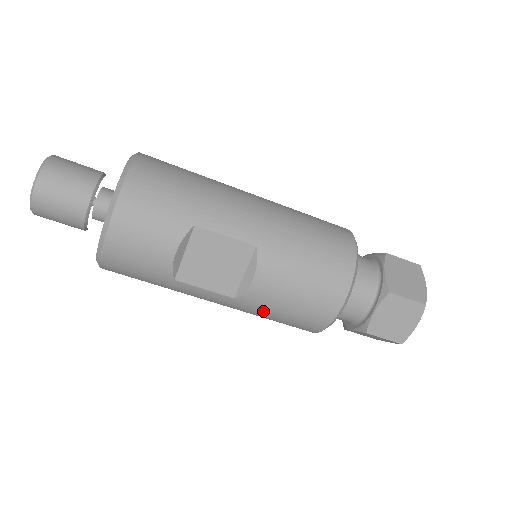
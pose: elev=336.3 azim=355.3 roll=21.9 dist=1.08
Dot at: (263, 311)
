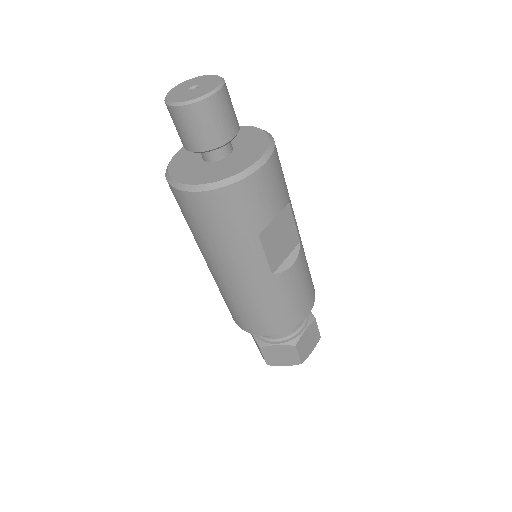
Dot at: (273, 296)
